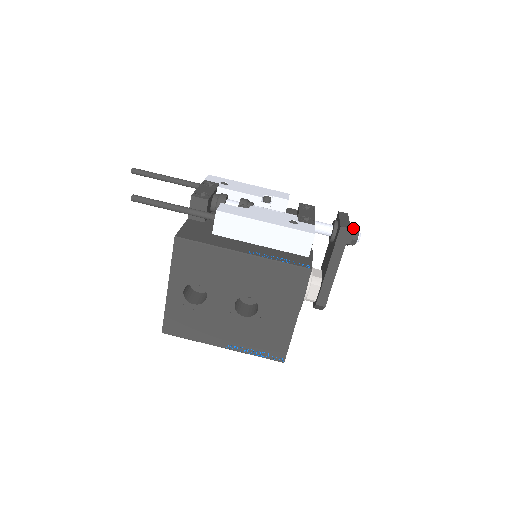
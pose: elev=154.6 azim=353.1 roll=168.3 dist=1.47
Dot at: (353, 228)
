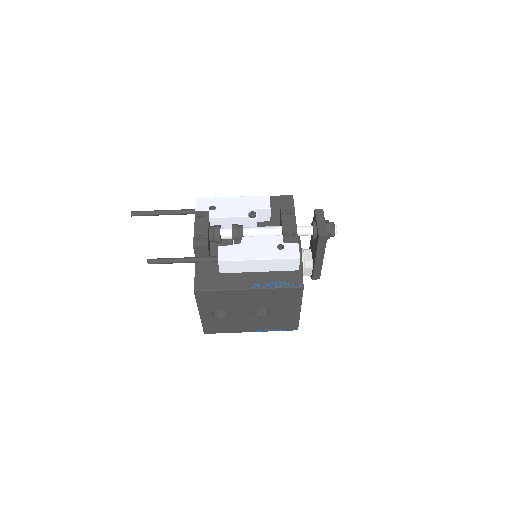
Dot at: (329, 227)
